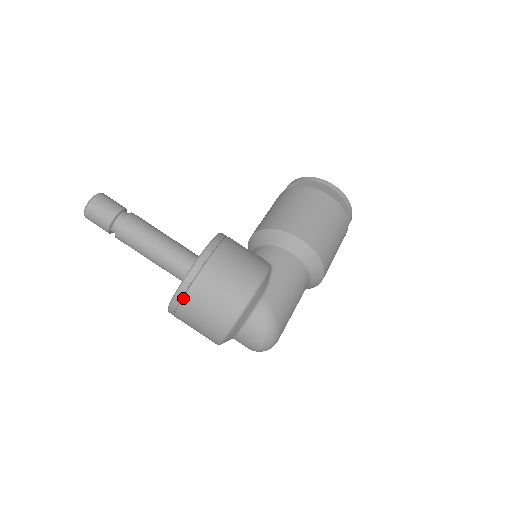
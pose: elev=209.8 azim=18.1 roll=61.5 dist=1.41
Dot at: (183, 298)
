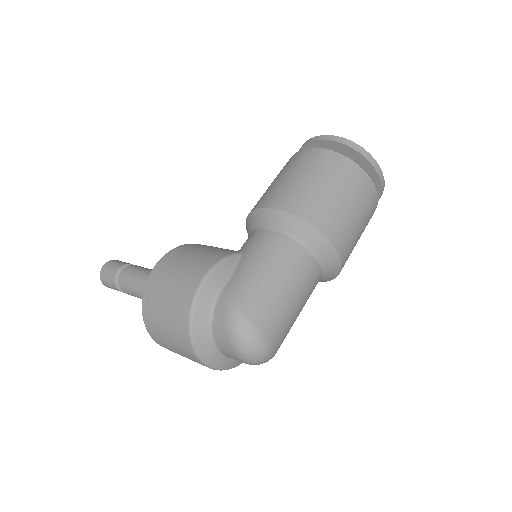
Dot at: (148, 322)
